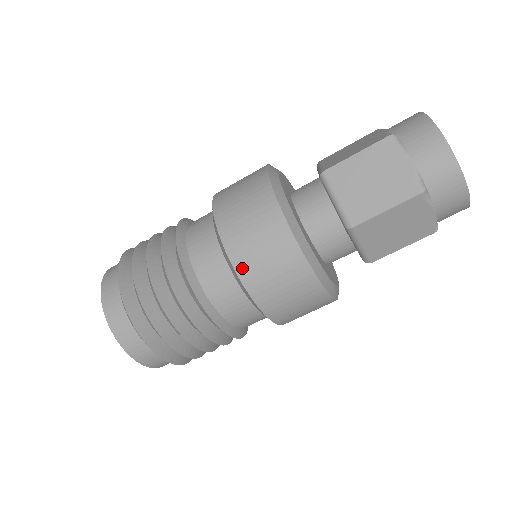
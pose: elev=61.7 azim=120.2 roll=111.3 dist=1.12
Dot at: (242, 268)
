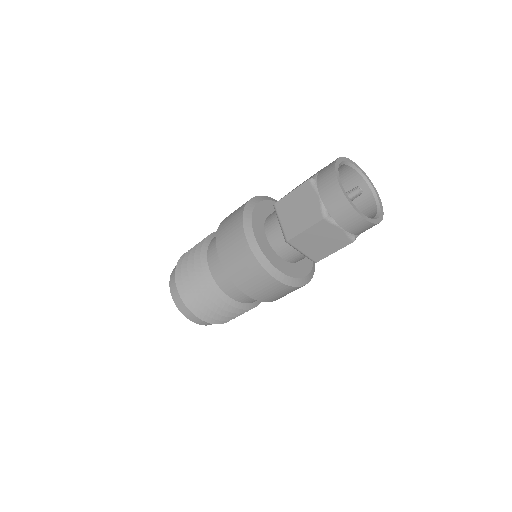
Dot at: (227, 267)
